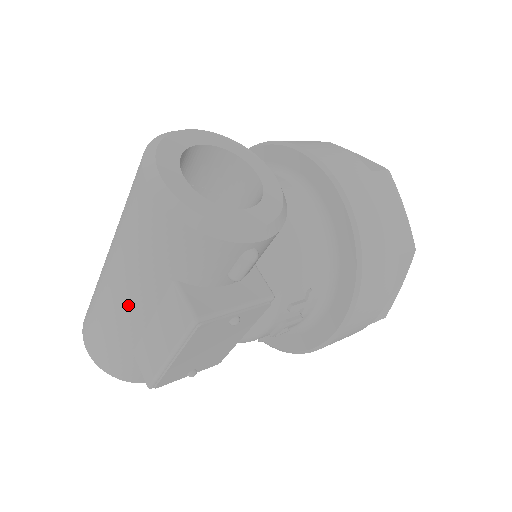
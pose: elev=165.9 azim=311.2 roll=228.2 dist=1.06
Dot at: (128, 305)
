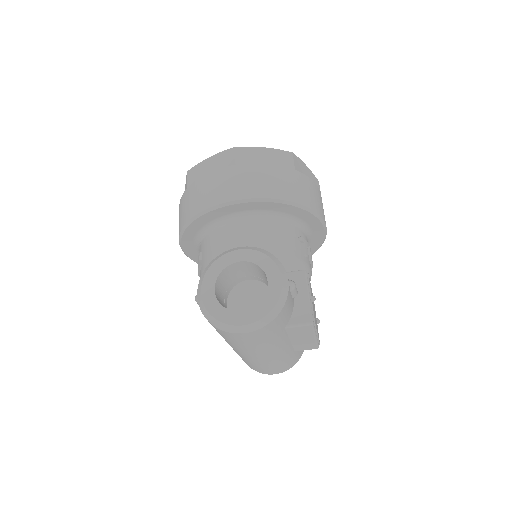
Dot at: (278, 351)
